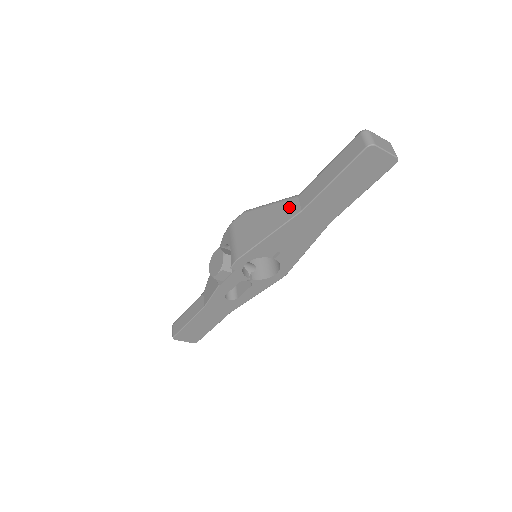
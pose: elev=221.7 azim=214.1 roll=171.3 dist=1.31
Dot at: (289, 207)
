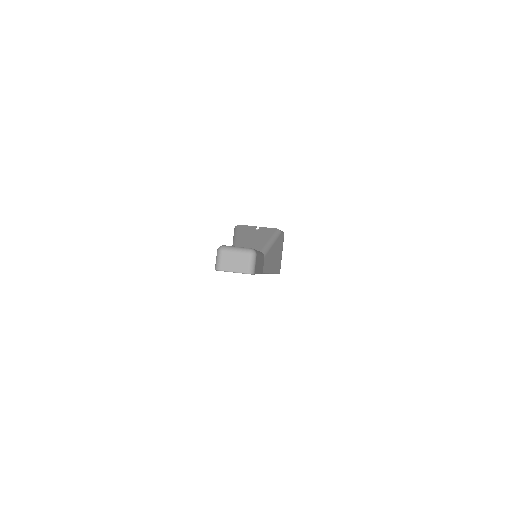
Dot at: occluded
